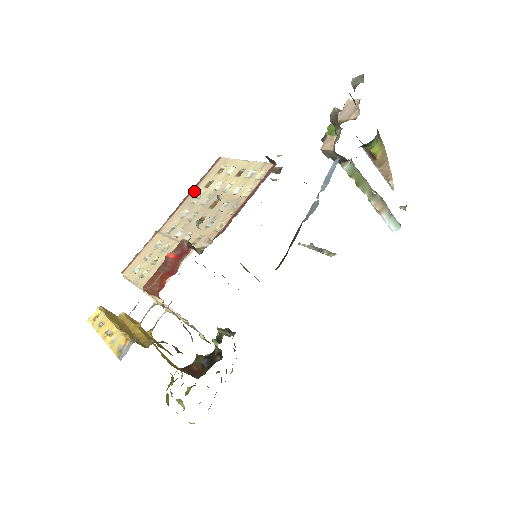
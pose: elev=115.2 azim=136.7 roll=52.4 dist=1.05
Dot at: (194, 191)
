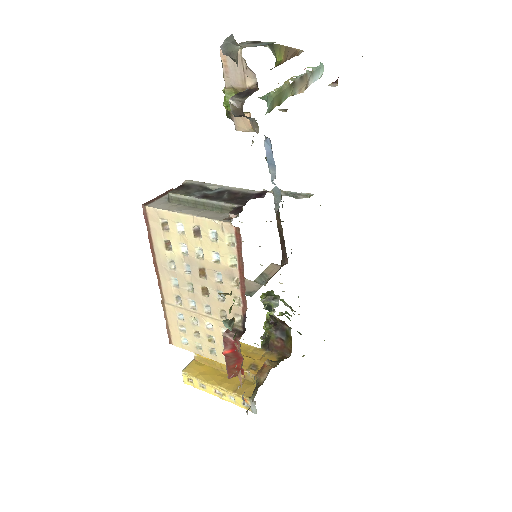
Dot at: (157, 255)
